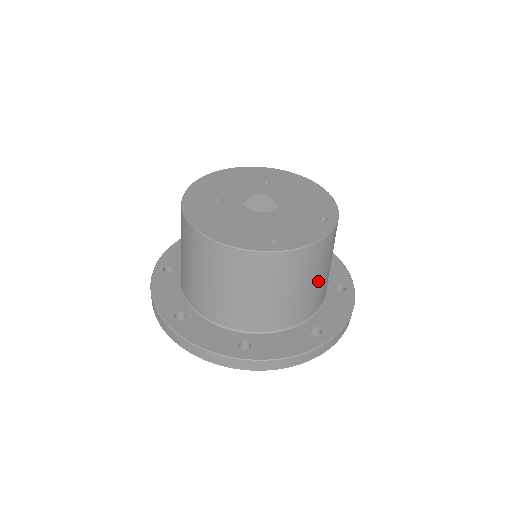
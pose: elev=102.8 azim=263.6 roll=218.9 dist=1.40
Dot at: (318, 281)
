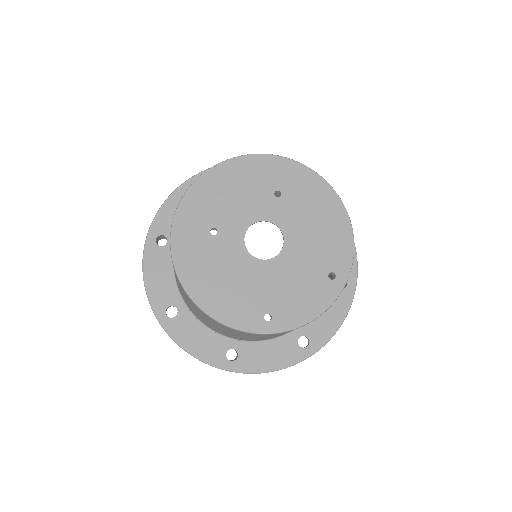
Dot at: occluded
